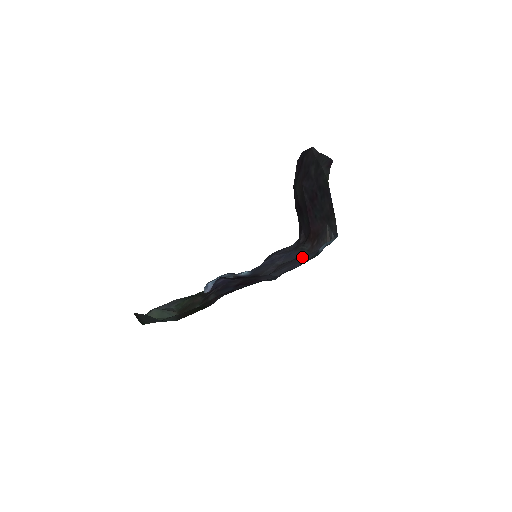
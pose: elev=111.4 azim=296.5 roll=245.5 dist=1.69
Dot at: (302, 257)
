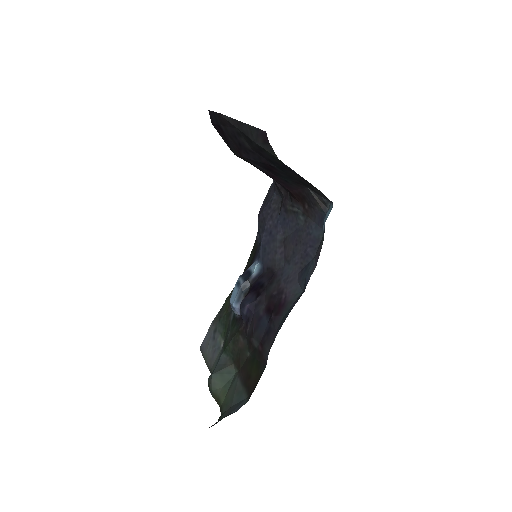
Dot at: (304, 230)
